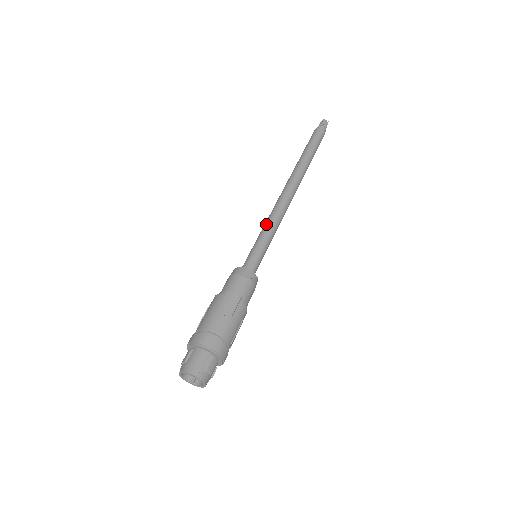
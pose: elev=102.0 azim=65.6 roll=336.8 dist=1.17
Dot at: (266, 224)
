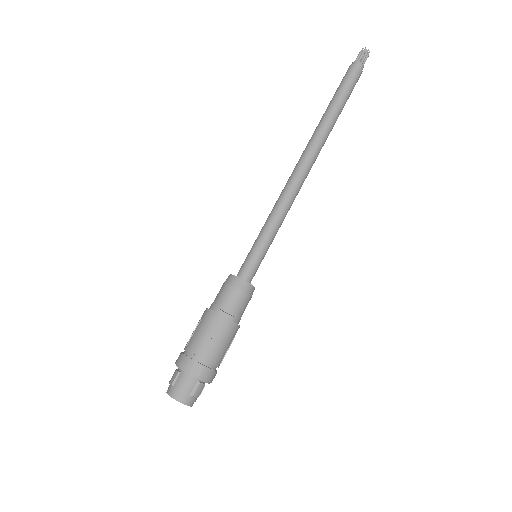
Dot at: (271, 216)
